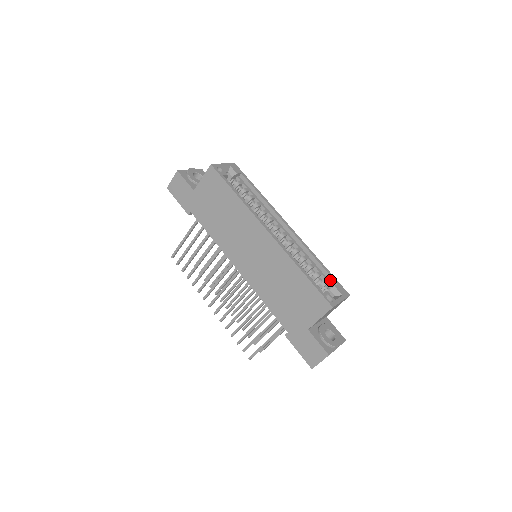
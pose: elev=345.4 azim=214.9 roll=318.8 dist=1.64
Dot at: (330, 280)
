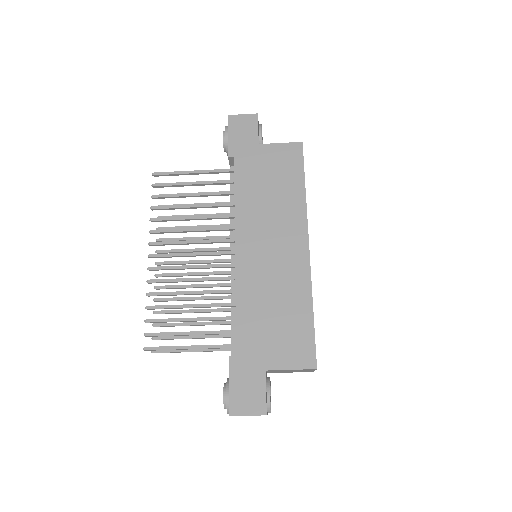
Dot at: occluded
